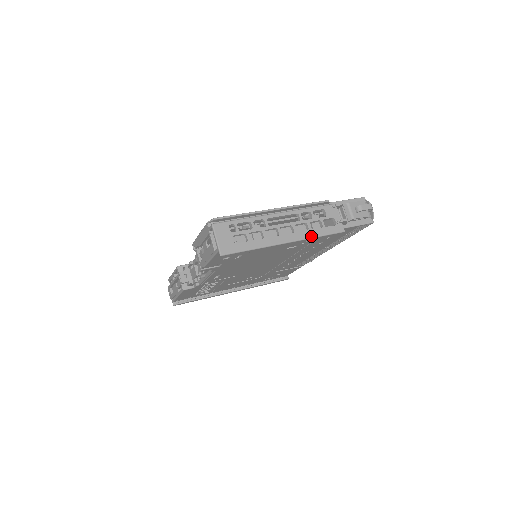
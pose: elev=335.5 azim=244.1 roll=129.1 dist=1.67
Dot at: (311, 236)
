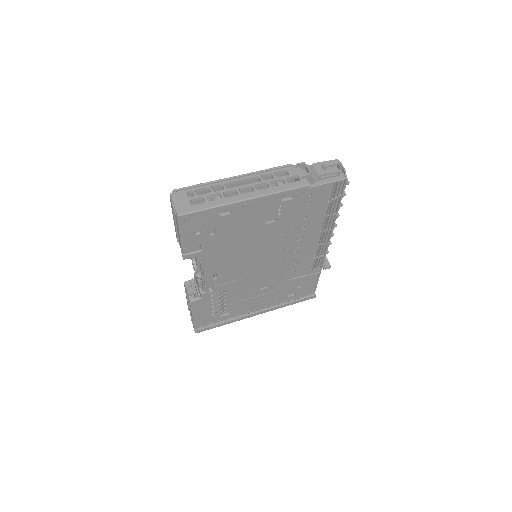
Dot at: (273, 192)
